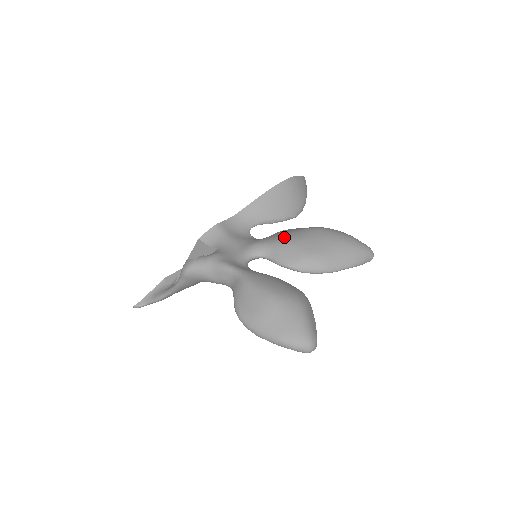
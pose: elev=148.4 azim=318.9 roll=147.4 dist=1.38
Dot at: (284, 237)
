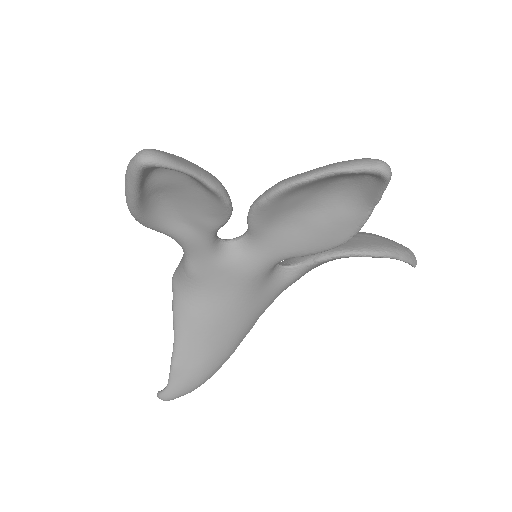
Dot at: occluded
